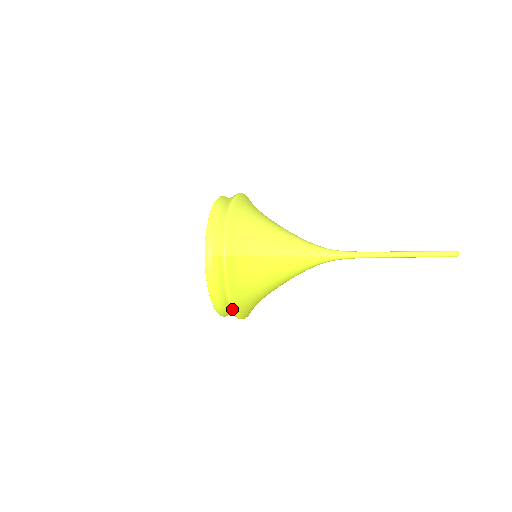
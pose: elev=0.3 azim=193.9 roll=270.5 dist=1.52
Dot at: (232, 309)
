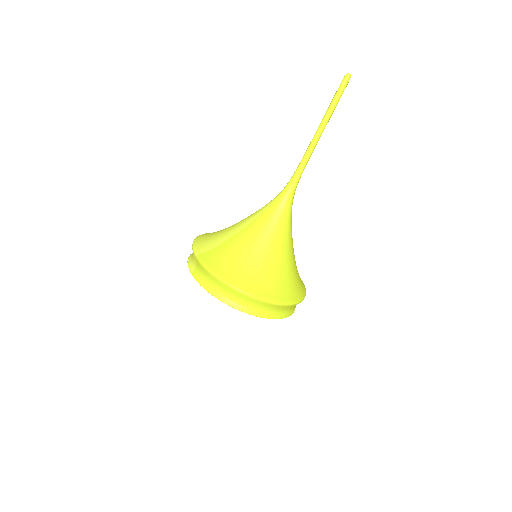
Dot at: (237, 291)
